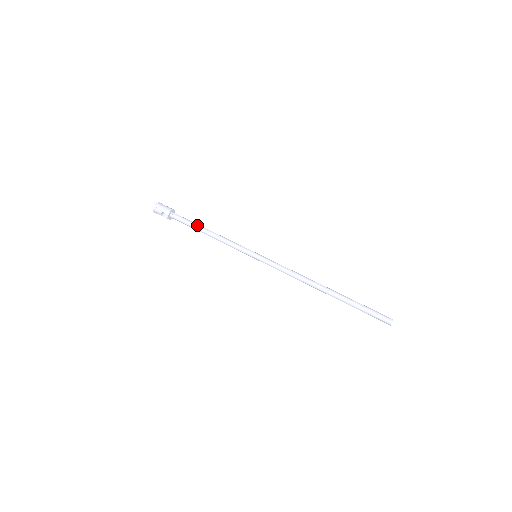
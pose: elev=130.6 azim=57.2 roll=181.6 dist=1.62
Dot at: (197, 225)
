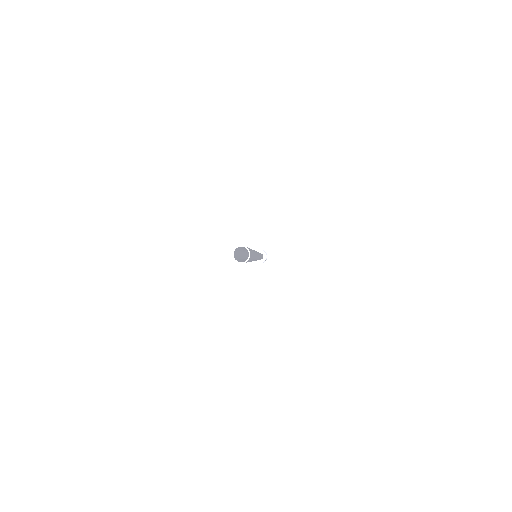
Dot at: occluded
